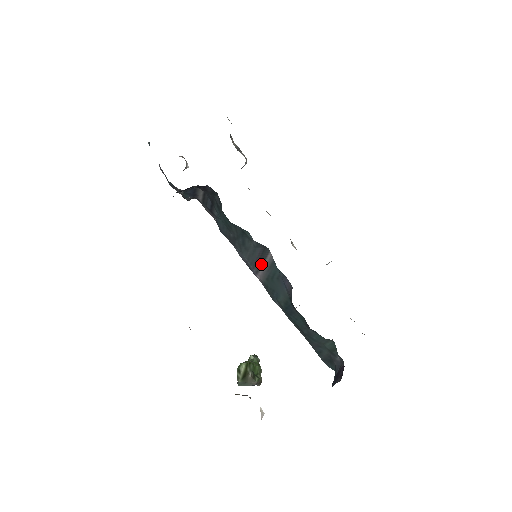
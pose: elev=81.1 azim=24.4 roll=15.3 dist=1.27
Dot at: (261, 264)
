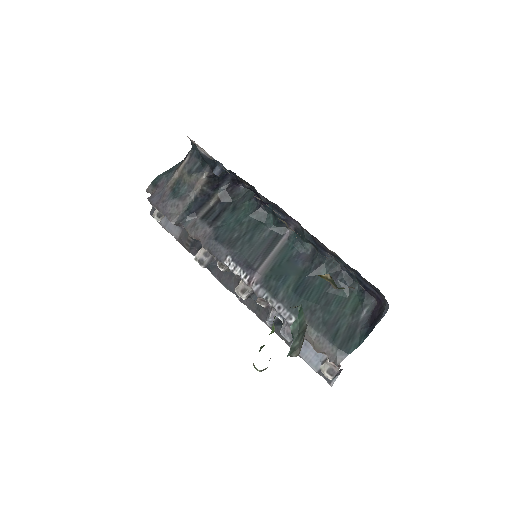
Dot at: (267, 255)
